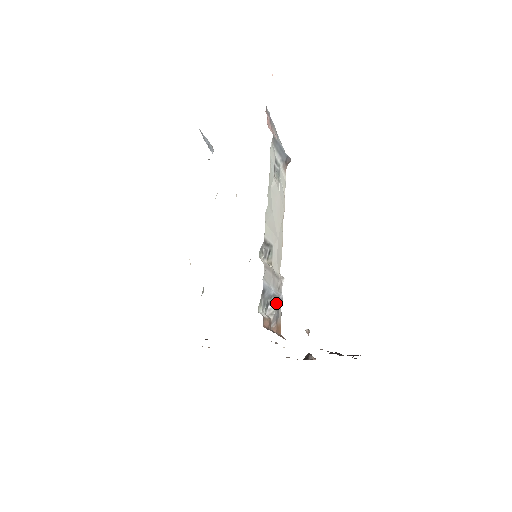
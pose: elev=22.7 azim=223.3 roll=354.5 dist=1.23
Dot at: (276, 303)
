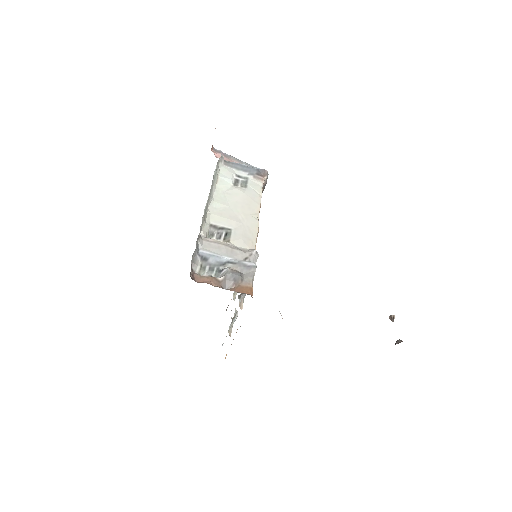
Dot at: (238, 269)
